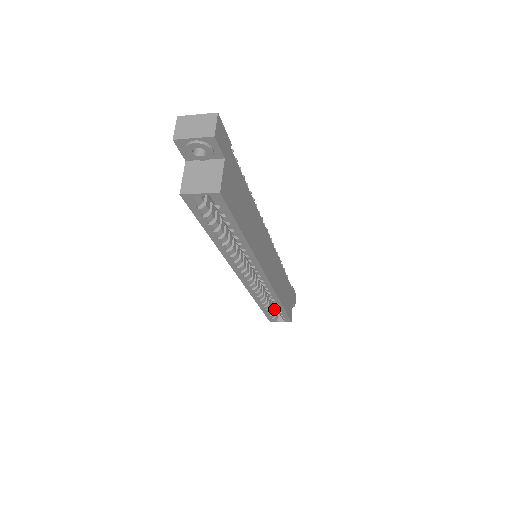
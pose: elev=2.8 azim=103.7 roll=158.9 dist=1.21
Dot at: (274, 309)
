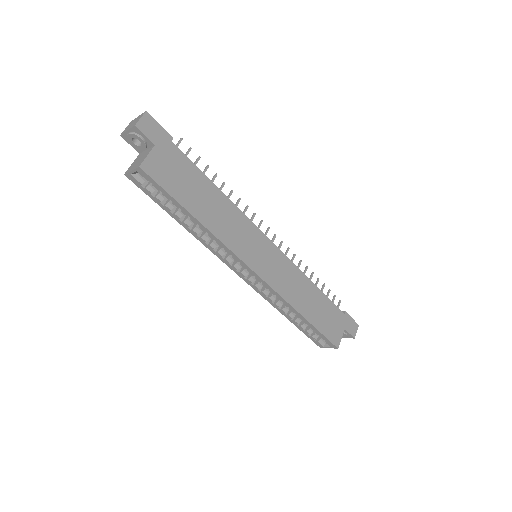
Dot at: occluded
